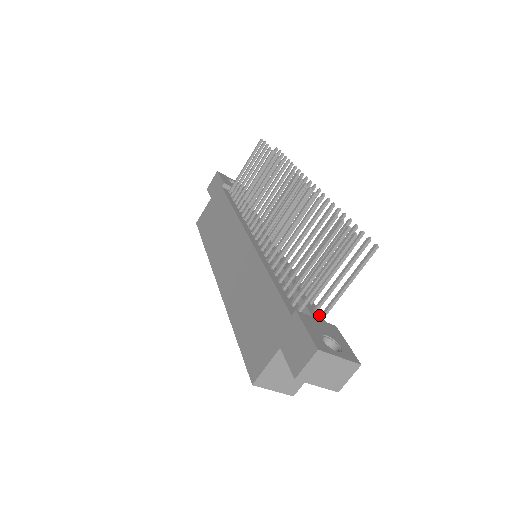
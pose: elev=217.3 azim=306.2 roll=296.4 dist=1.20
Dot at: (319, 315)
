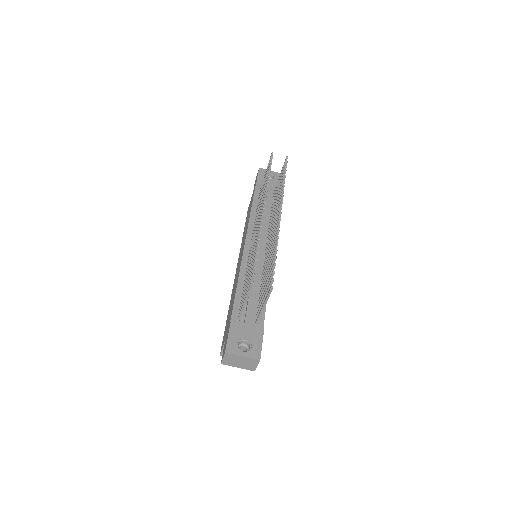
Dot at: (262, 317)
